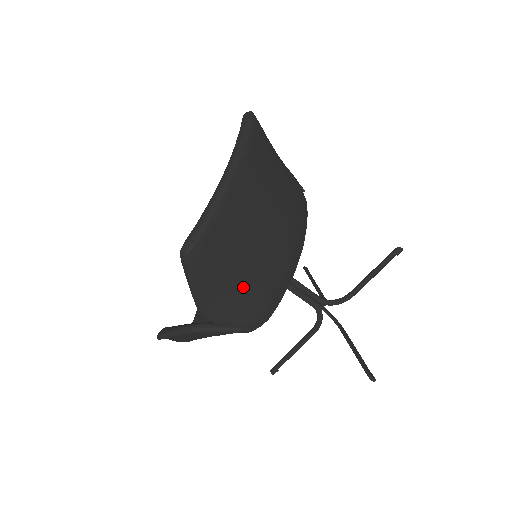
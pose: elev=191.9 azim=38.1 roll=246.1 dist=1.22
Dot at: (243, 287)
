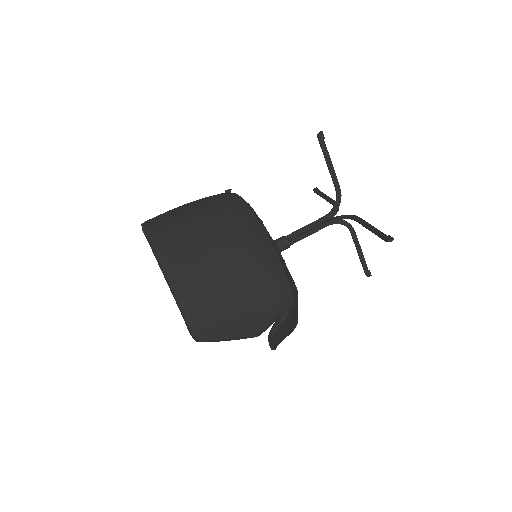
Dot at: (249, 304)
